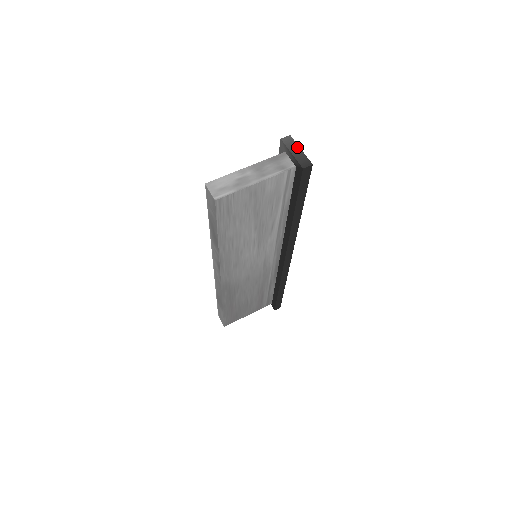
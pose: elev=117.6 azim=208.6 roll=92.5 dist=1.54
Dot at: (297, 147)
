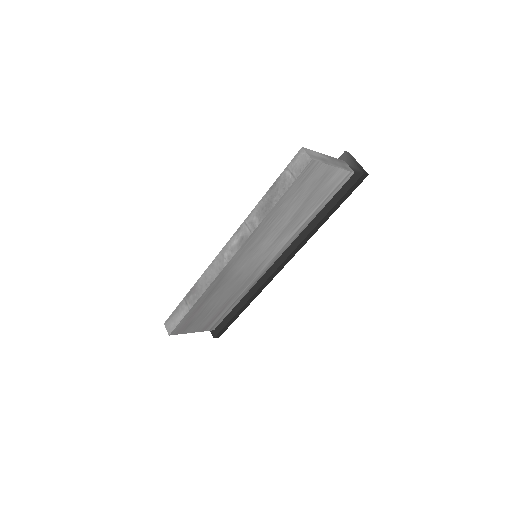
Dot at: (356, 161)
